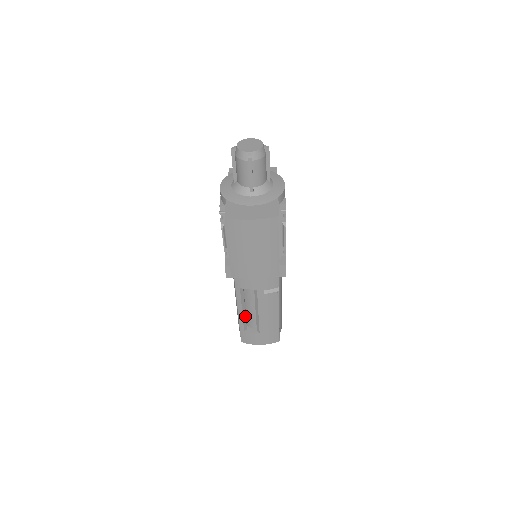
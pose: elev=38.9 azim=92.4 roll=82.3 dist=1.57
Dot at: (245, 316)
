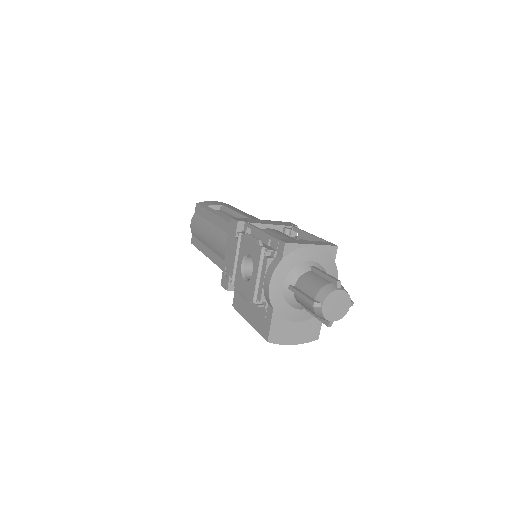
Dot at: occluded
